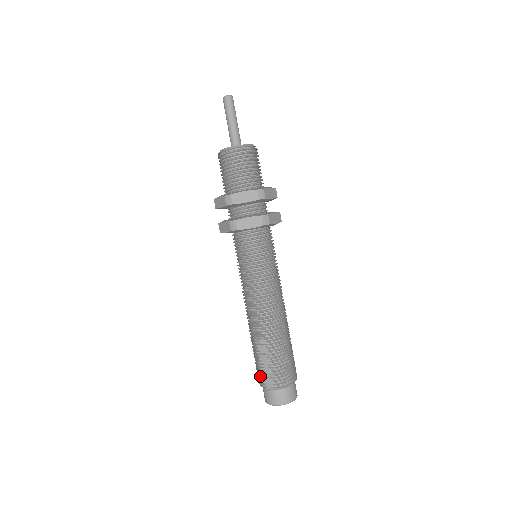
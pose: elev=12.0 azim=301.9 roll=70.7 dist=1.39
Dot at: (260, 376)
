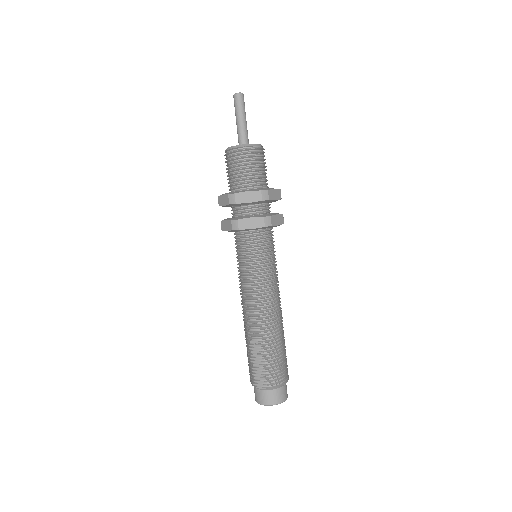
Dot at: (252, 375)
